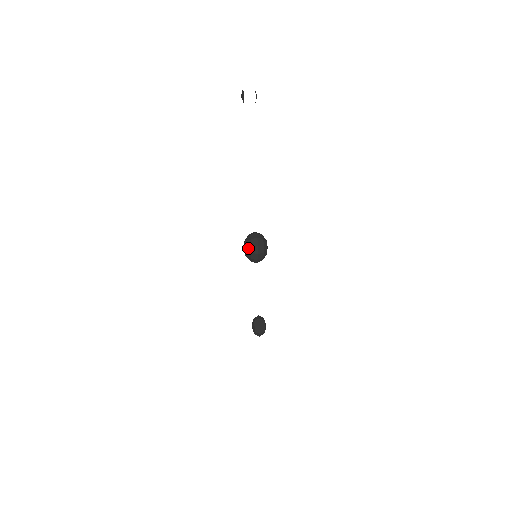
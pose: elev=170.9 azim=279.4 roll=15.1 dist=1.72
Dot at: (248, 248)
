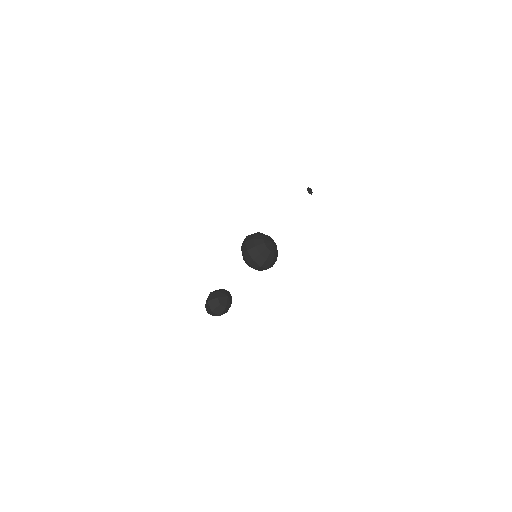
Dot at: occluded
